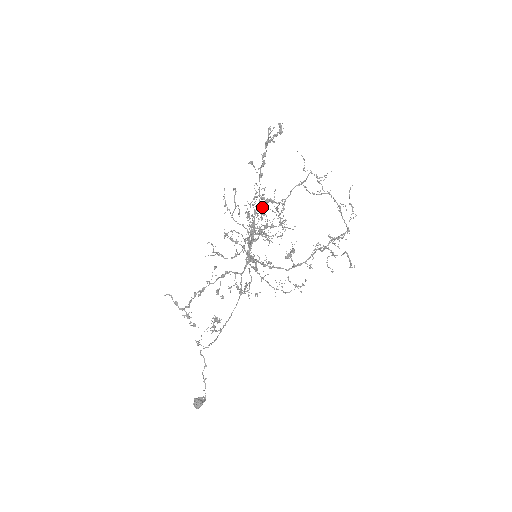
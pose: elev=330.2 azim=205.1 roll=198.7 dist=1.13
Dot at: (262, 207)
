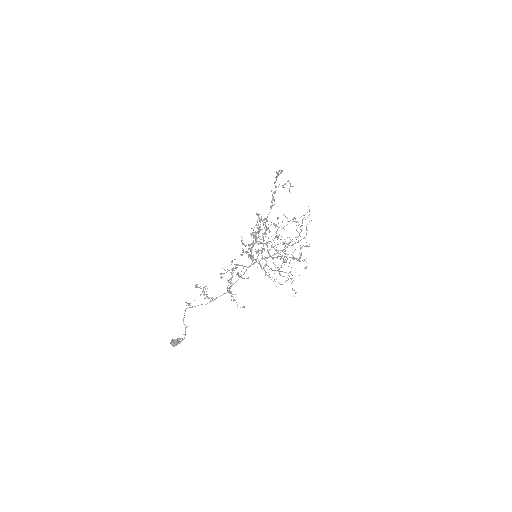
Dot at: occluded
